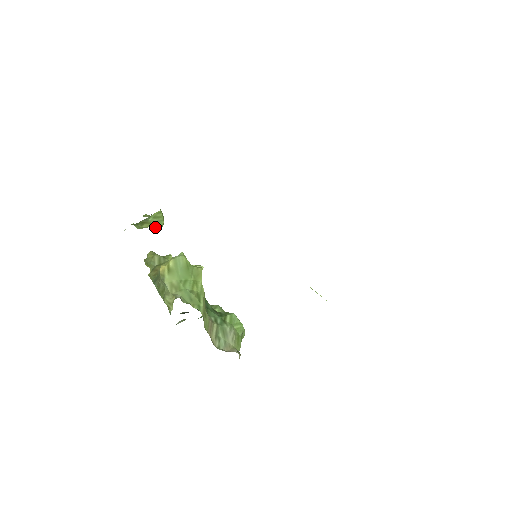
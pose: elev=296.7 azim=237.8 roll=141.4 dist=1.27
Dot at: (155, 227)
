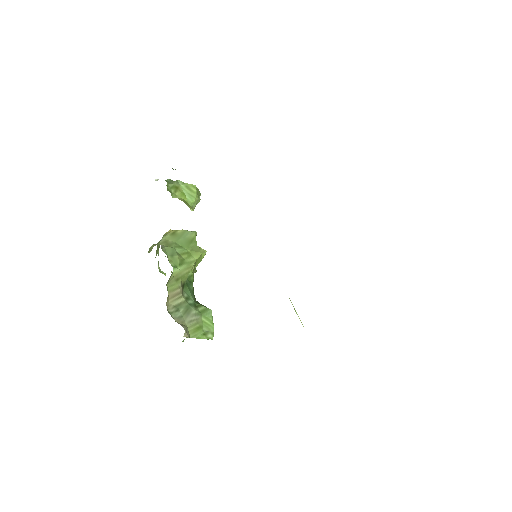
Dot at: (185, 200)
